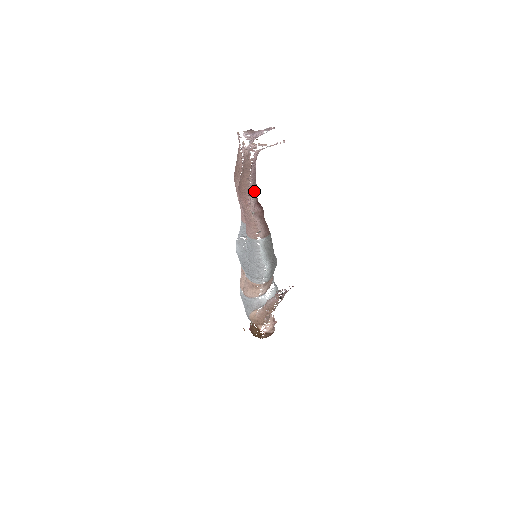
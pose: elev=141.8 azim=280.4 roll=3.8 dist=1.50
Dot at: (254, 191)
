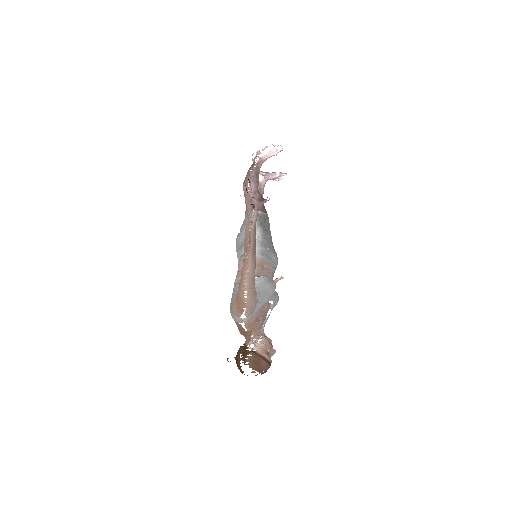
Dot at: (255, 180)
